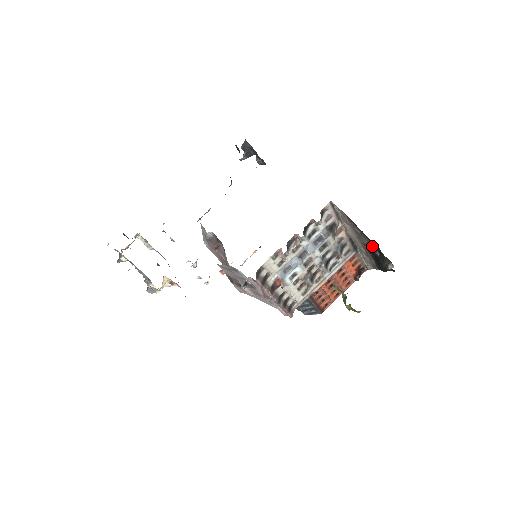
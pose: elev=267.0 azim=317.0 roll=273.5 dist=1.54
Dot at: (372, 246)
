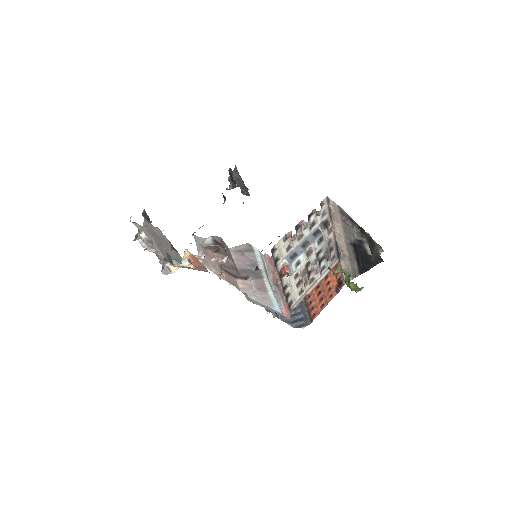
Dot at: (362, 238)
